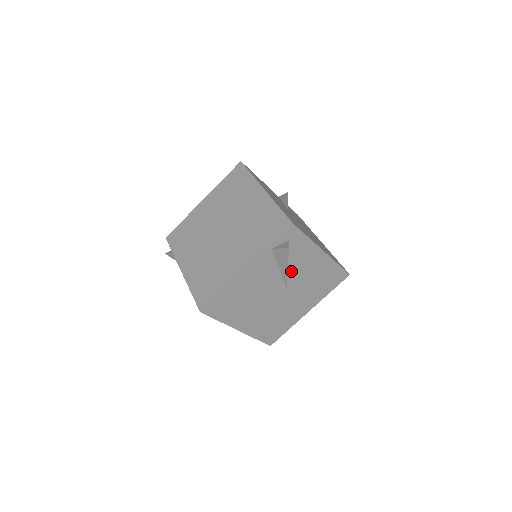
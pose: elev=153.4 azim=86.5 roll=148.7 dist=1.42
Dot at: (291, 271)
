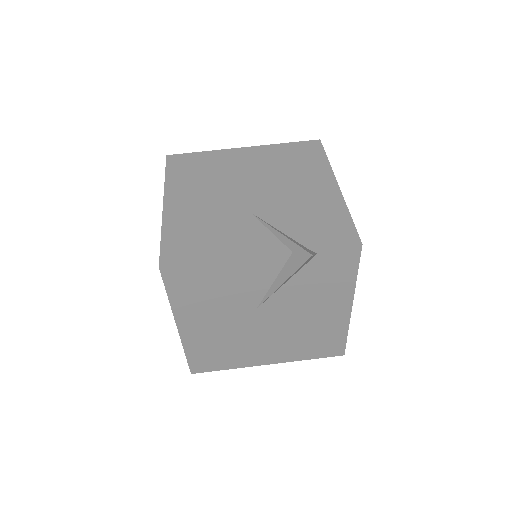
Dot at: occluded
